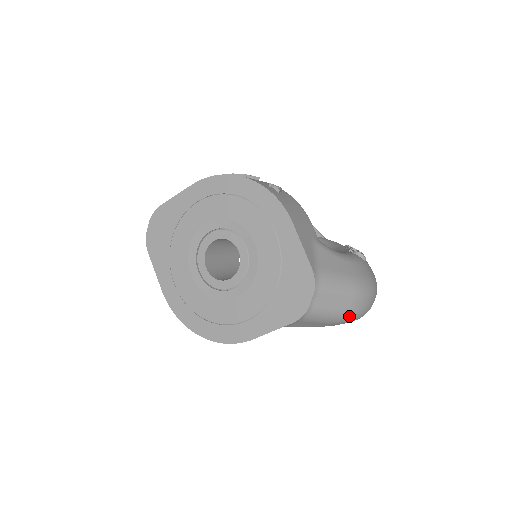
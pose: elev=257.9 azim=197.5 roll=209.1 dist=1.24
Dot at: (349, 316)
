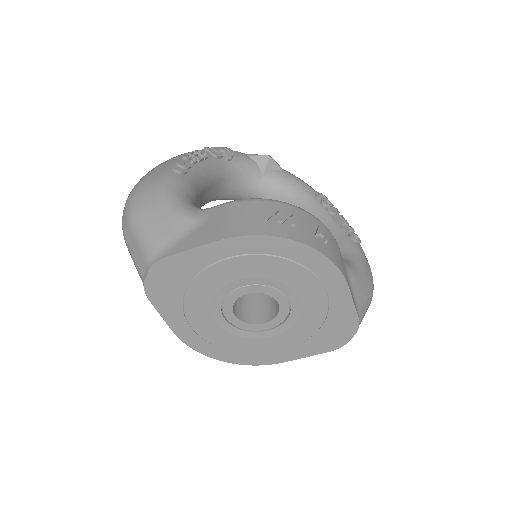
Dot at: occluded
